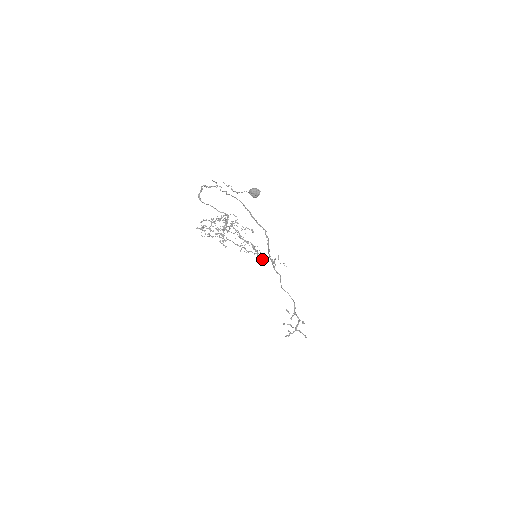
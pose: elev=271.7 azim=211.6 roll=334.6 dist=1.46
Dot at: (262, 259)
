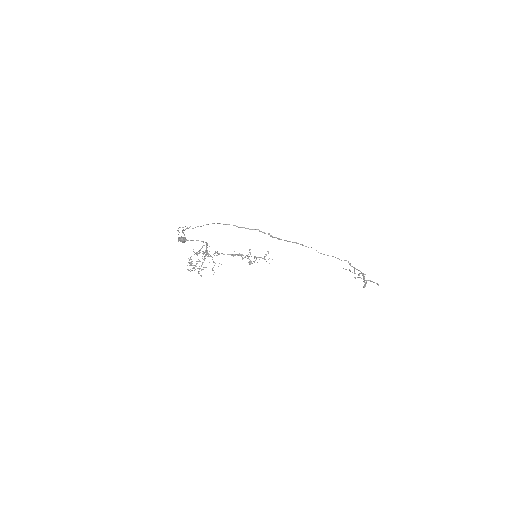
Dot at: (253, 261)
